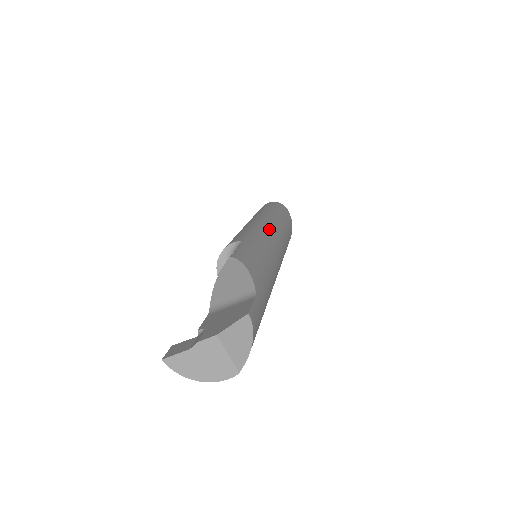
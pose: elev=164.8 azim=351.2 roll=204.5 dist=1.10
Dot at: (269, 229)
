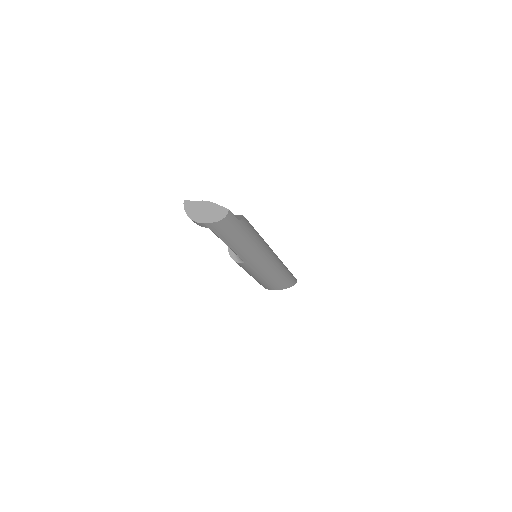
Dot at: (273, 252)
